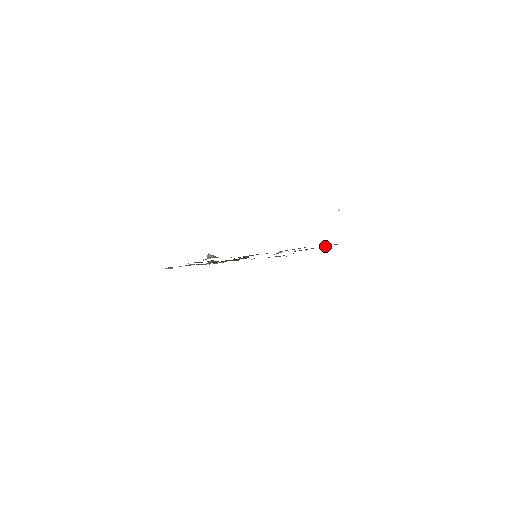
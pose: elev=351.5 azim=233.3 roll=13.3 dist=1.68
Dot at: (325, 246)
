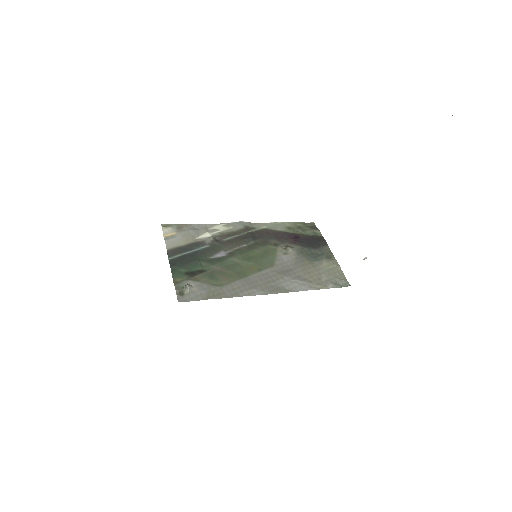
Dot at: (336, 266)
